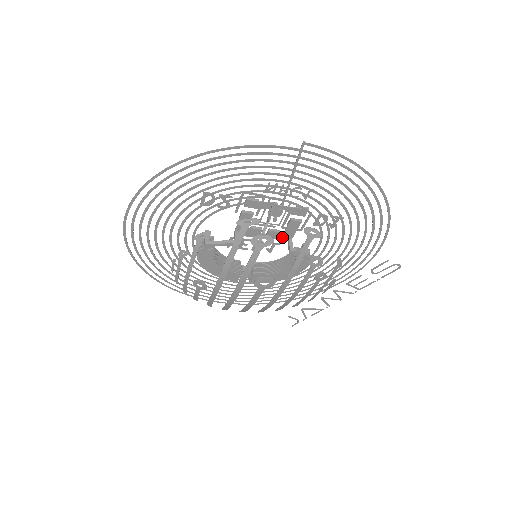
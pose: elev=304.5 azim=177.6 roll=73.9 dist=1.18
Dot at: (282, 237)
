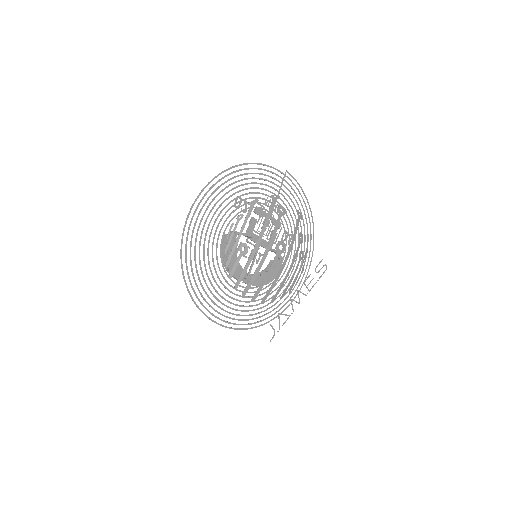
Dot at: occluded
